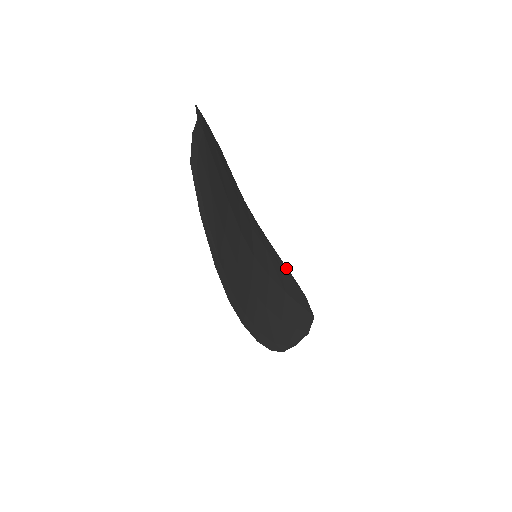
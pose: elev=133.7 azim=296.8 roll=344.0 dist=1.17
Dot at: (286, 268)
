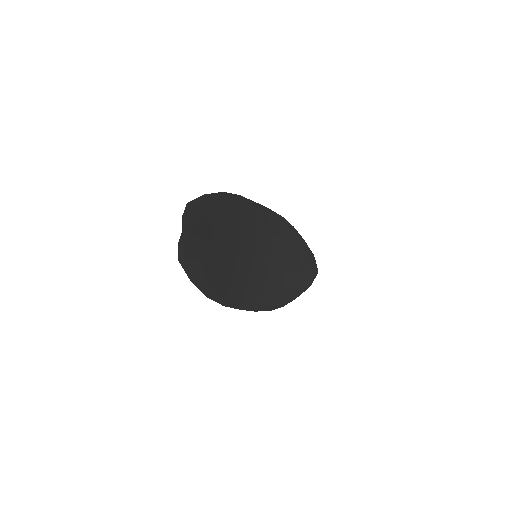
Dot at: (297, 236)
